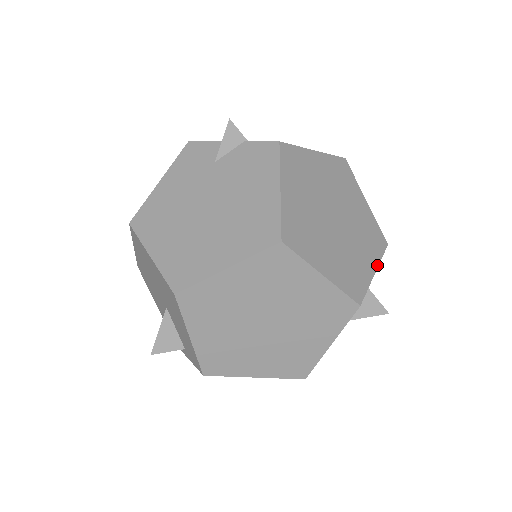
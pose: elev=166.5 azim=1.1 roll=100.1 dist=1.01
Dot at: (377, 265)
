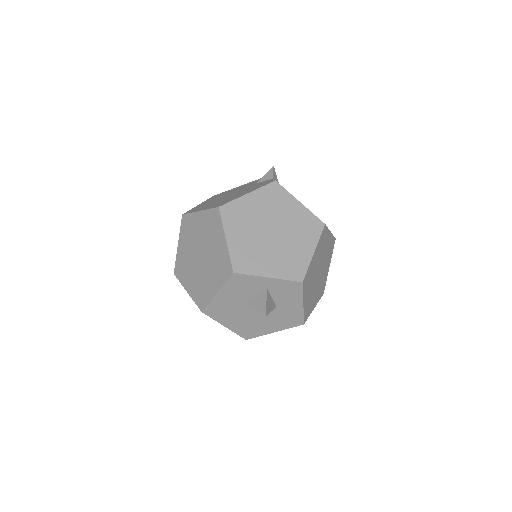
Dot at: (276, 277)
